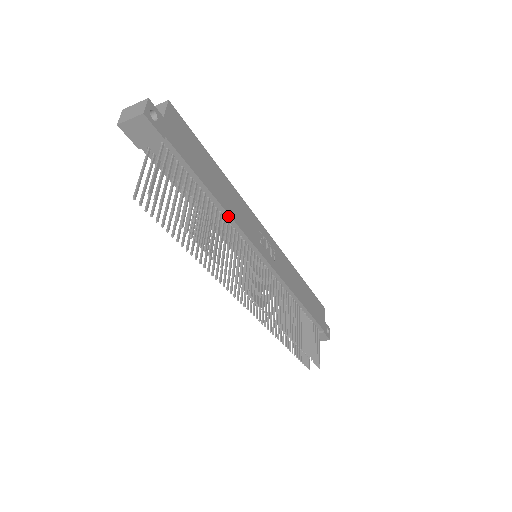
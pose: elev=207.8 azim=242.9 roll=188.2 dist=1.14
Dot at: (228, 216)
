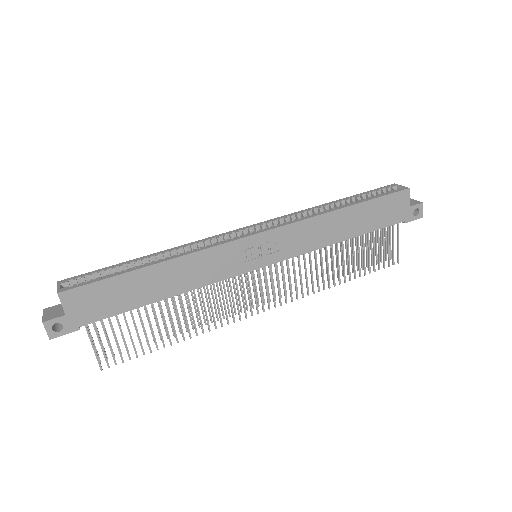
Dot at: (188, 291)
